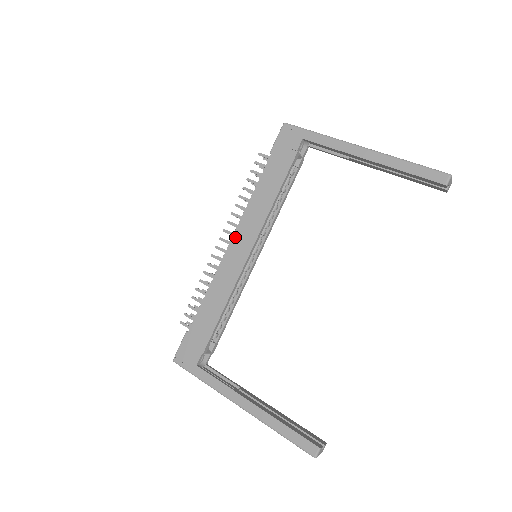
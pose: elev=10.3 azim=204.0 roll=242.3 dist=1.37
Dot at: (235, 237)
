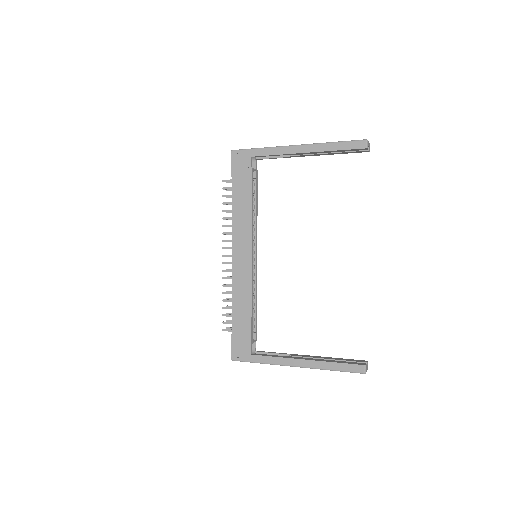
Dot at: (234, 249)
